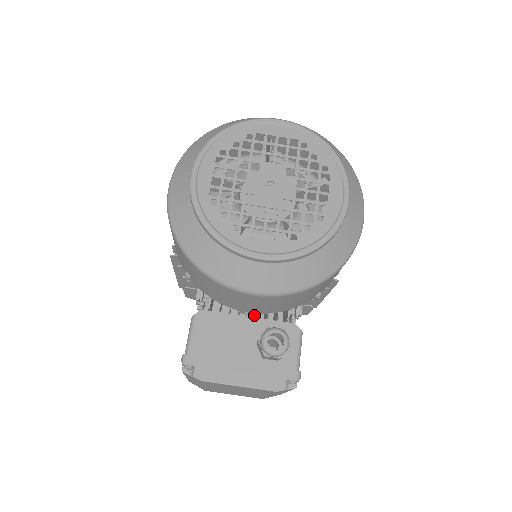
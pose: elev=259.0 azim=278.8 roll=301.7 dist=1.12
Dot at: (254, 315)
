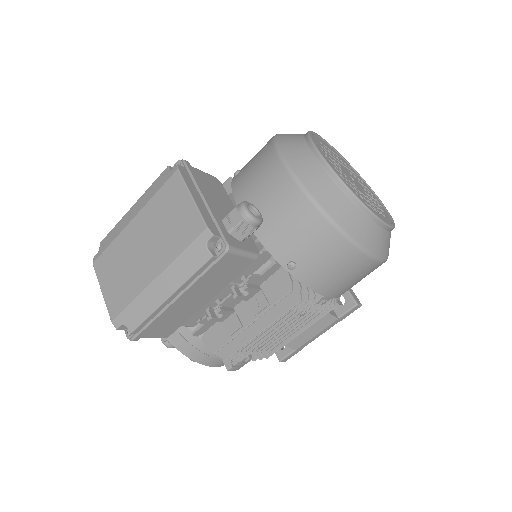
Dot at: occluded
